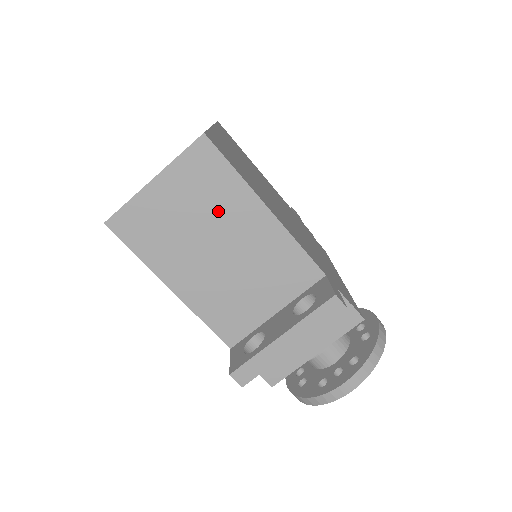
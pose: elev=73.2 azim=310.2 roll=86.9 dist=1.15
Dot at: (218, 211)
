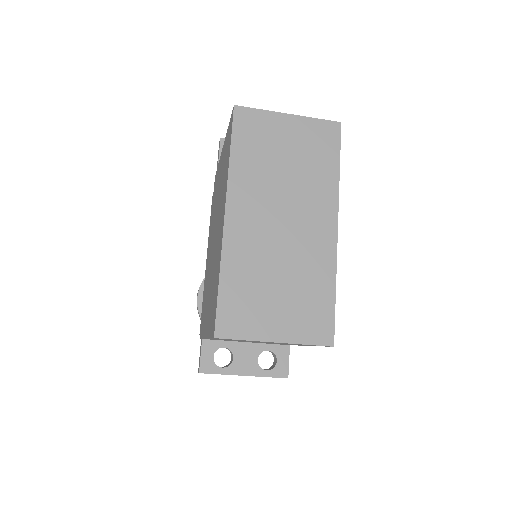
Dot at: occluded
